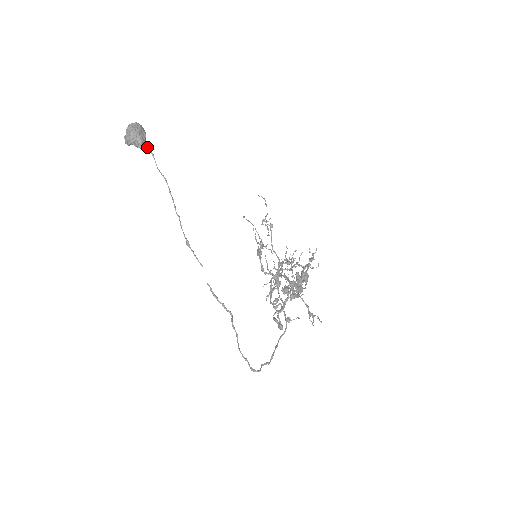
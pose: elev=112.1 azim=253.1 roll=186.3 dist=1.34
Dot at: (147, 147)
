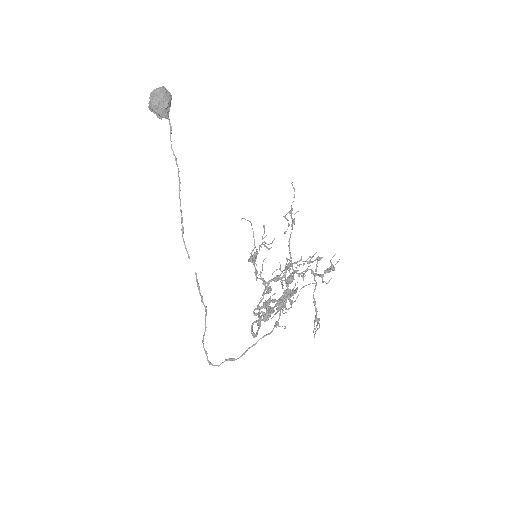
Dot at: (168, 118)
